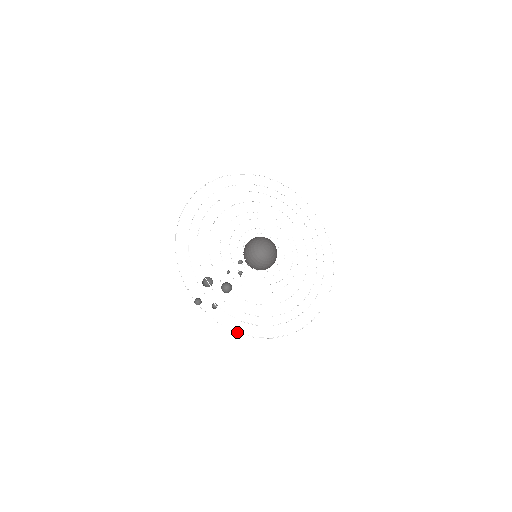
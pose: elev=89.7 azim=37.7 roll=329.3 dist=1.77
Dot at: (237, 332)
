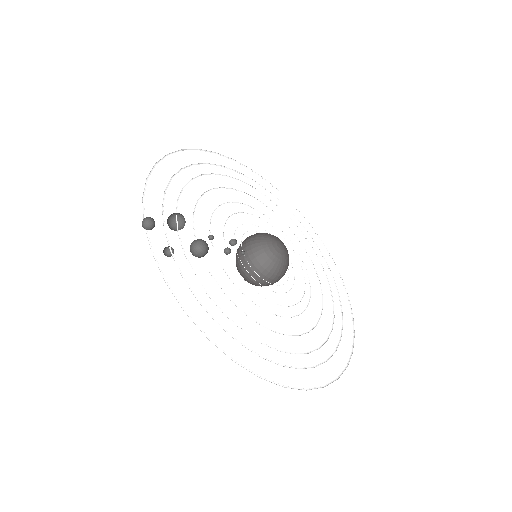
Dot at: (182, 306)
